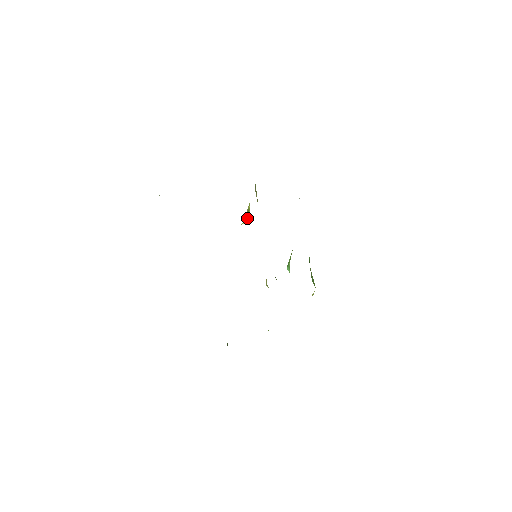
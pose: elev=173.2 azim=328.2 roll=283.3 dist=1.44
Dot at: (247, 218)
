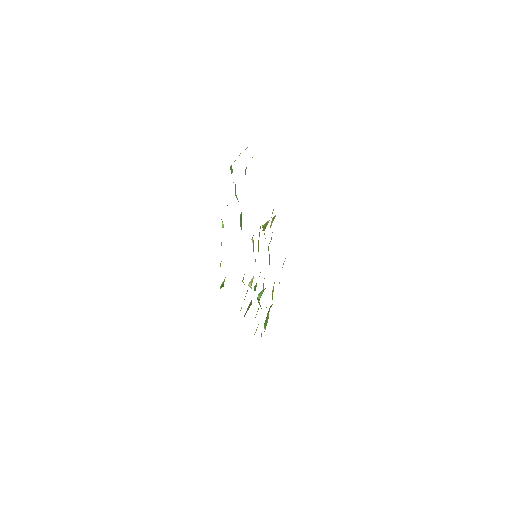
Dot at: occluded
